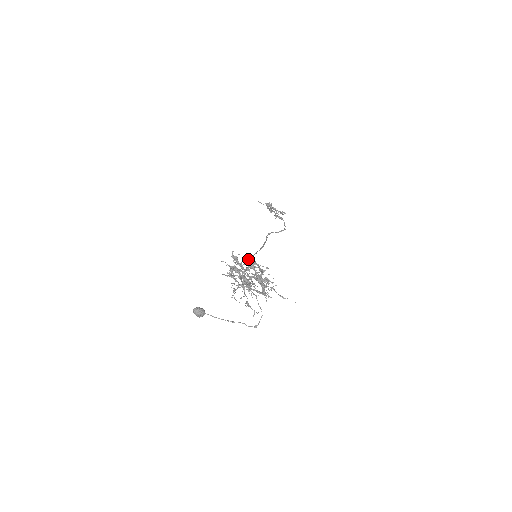
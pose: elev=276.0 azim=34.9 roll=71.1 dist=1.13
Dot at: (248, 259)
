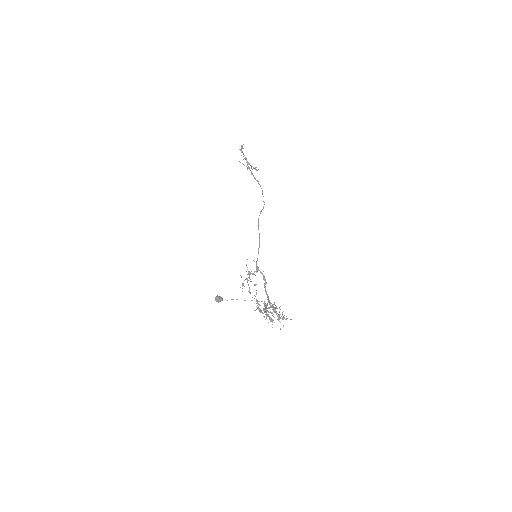
Dot at: occluded
